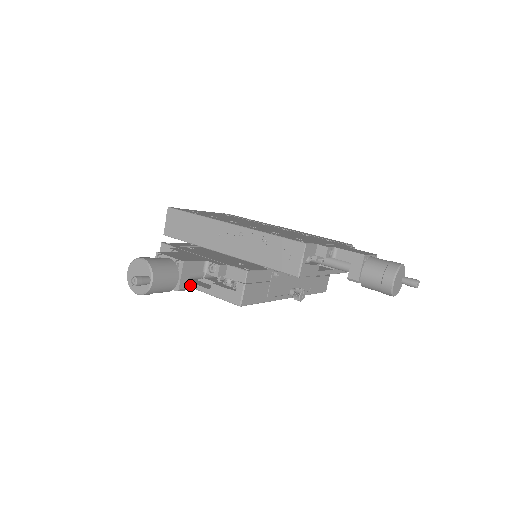
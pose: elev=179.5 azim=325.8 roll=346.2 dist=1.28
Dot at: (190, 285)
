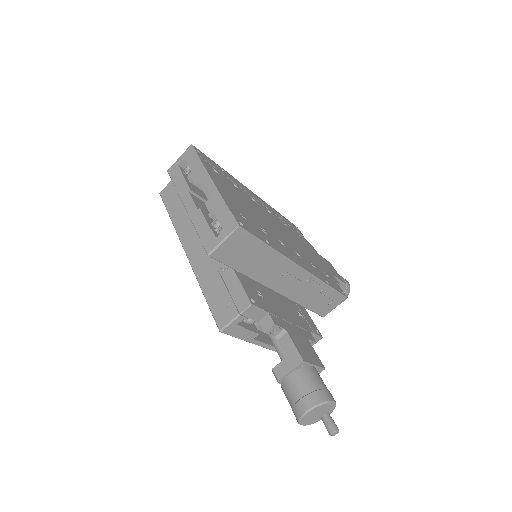
Dot at: (260, 344)
